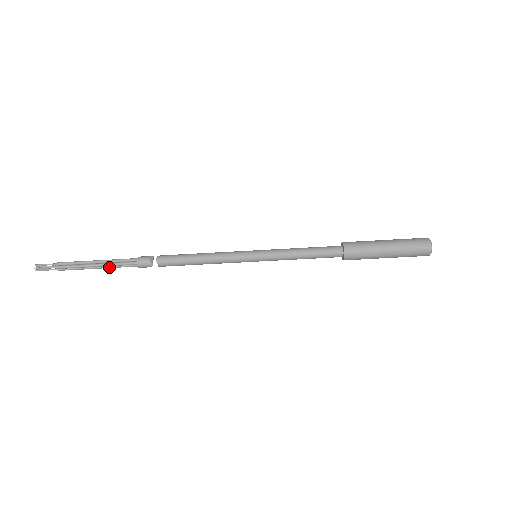
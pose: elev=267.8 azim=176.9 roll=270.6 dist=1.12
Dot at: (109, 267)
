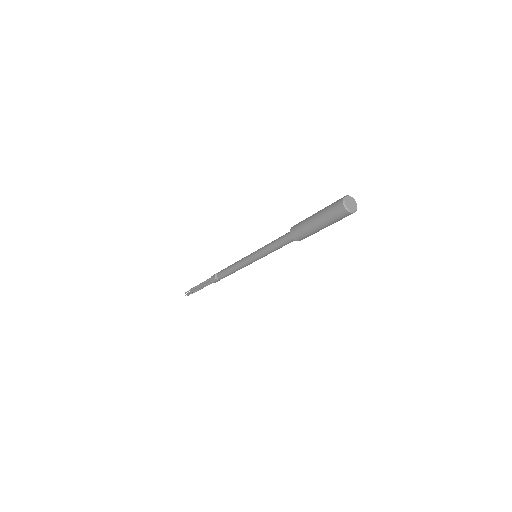
Dot at: occluded
